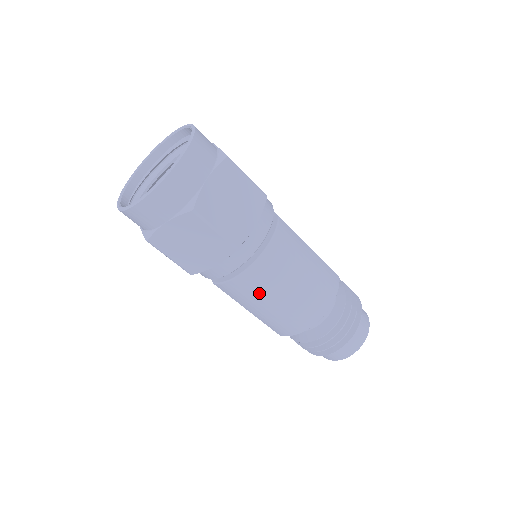
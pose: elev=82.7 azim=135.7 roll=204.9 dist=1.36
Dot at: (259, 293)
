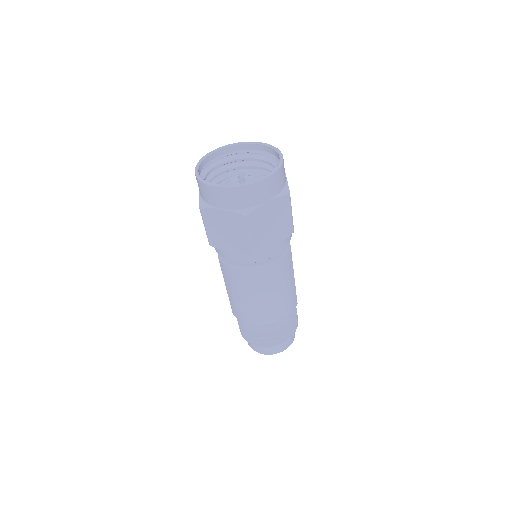
Dot at: (243, 285)
